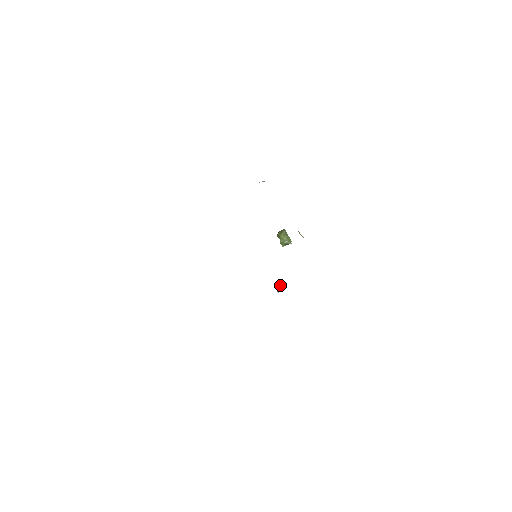
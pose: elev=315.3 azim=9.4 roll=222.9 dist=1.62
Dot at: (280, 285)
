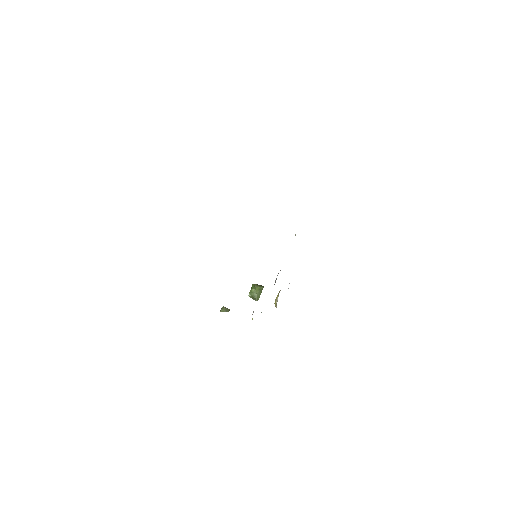
Dot at: (228, 309)
